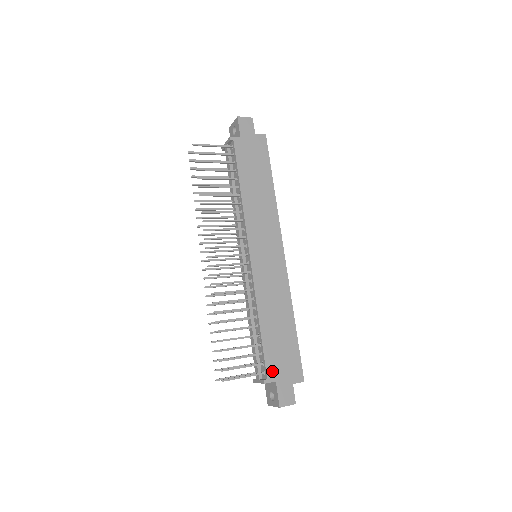
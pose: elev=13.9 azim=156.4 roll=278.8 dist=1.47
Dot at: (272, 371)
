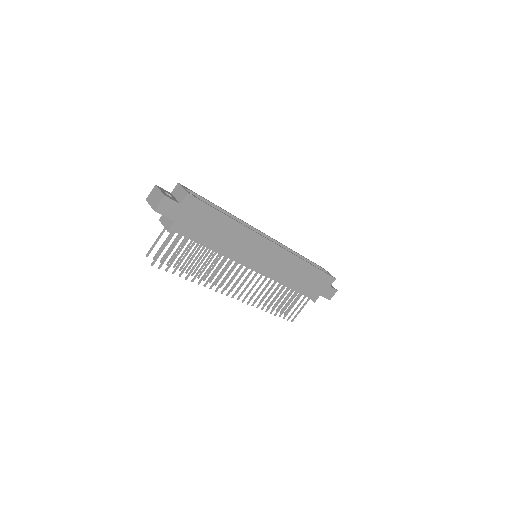
Dot at: (315, 295)
